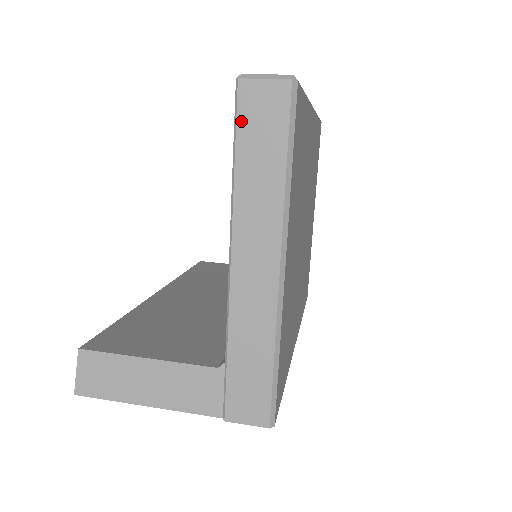
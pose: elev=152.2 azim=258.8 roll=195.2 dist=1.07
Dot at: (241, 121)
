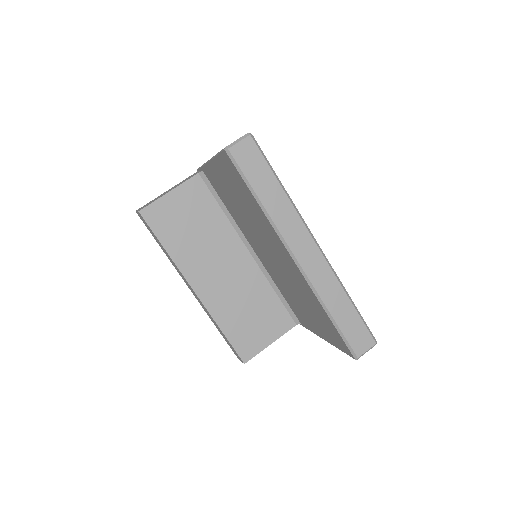
Dot at: occluded
